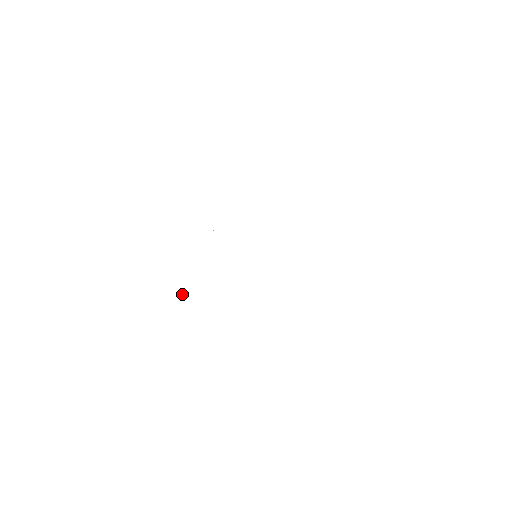
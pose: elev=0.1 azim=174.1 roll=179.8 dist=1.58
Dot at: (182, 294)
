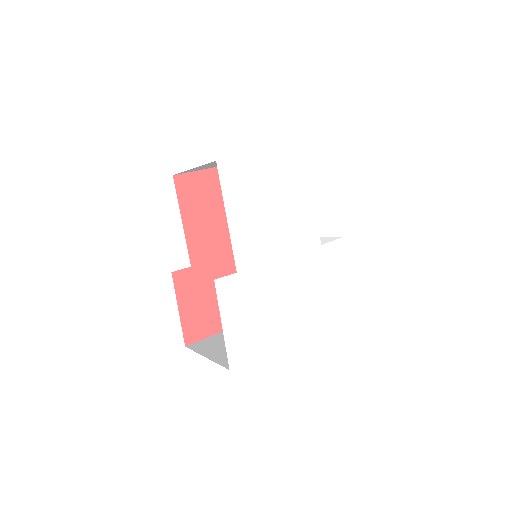
Dot at: (249, 342)
